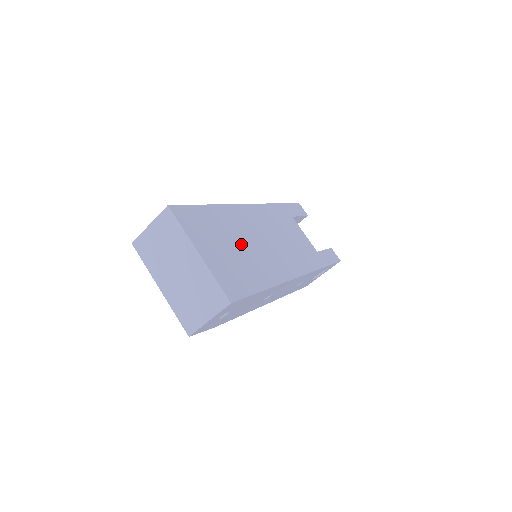
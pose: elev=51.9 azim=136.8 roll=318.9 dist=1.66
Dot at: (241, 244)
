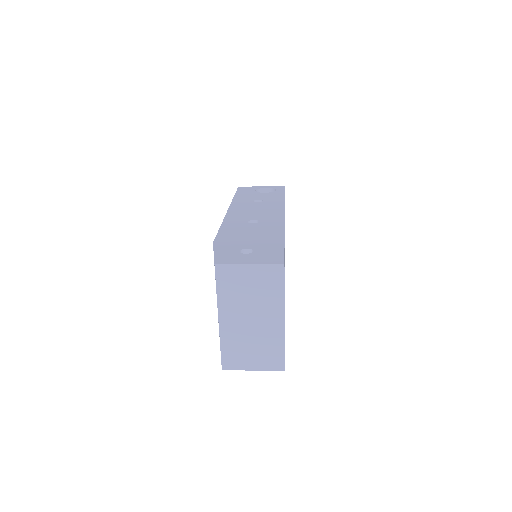
Dot at: occluded
